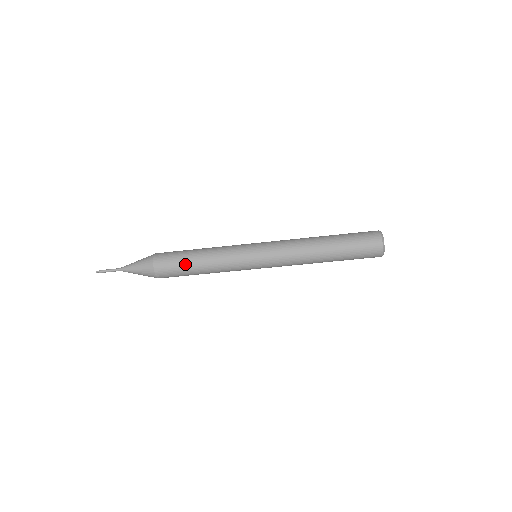
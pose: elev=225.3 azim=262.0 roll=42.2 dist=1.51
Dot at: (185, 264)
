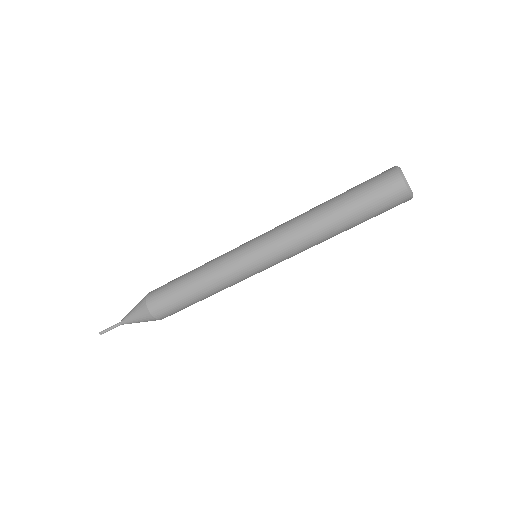
Dot at: (176, 287)
